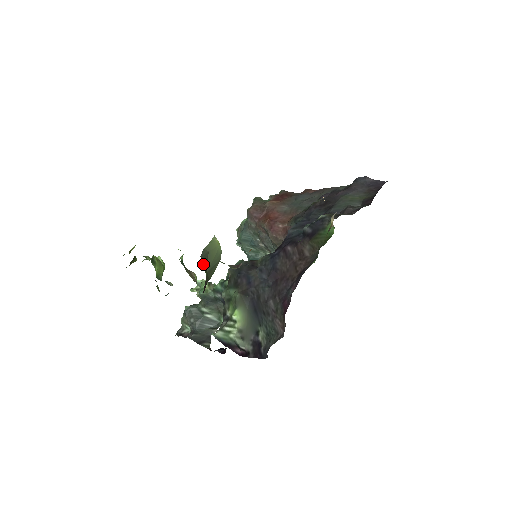
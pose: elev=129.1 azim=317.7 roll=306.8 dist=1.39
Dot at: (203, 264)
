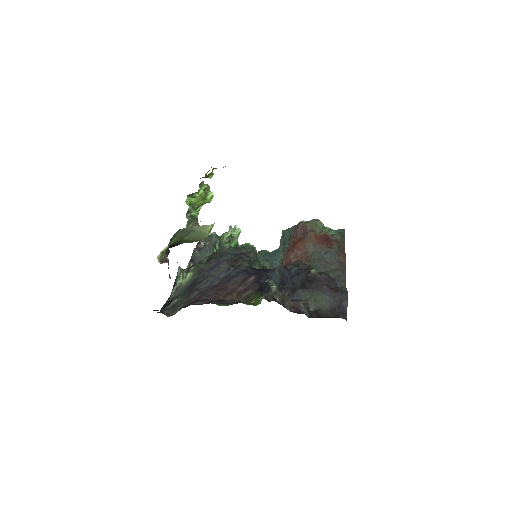
Dot at: (177, 235)
